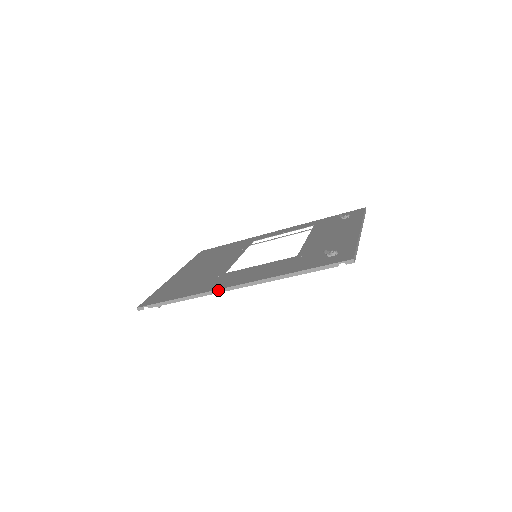
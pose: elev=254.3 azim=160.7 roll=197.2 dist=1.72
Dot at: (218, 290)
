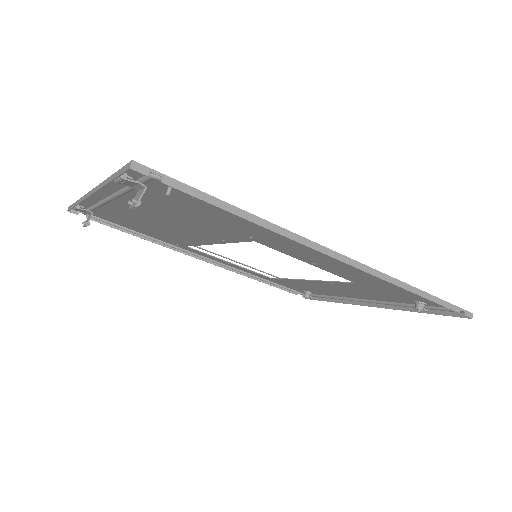
Dot at: (318, 244)
